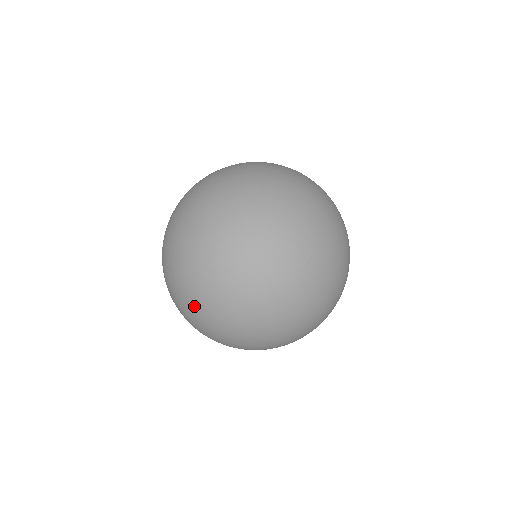
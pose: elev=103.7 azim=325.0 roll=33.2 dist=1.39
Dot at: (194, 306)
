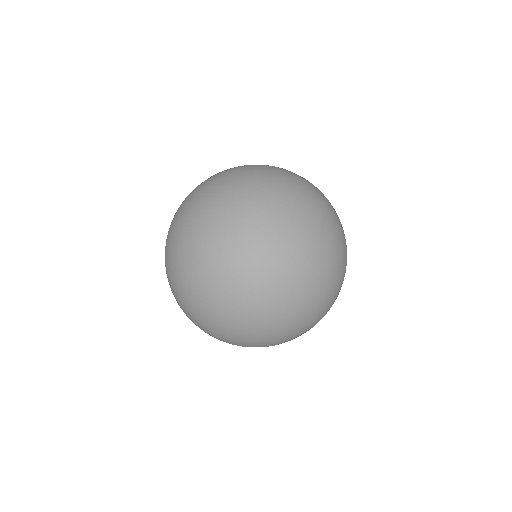
Dot at: (225, 309)
